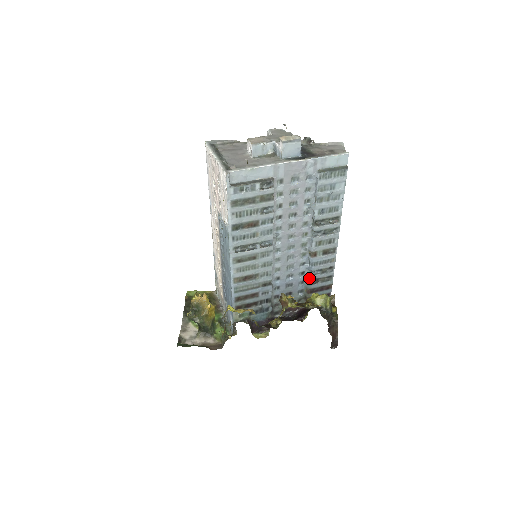
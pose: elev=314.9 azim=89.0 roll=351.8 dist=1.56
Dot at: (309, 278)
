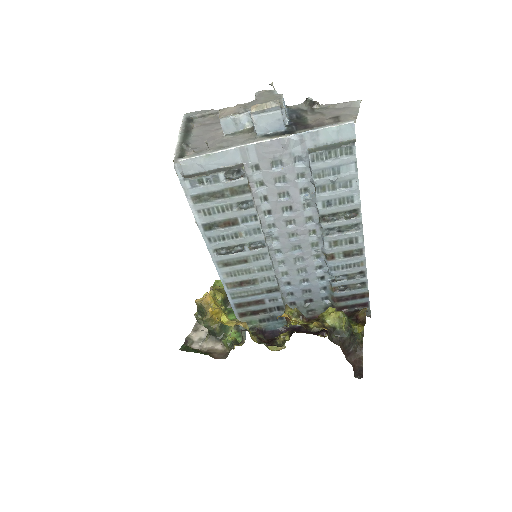
Dot at: (331, 284)
